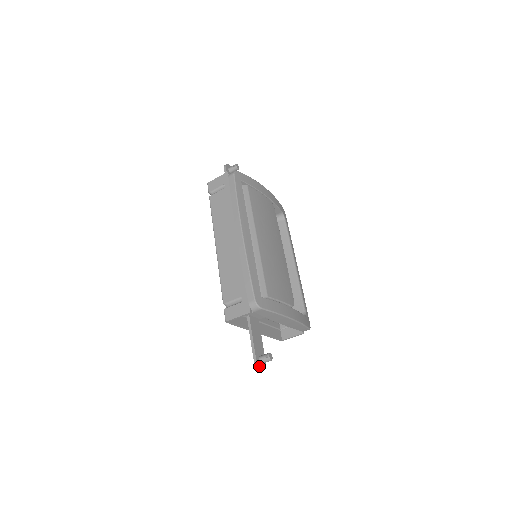
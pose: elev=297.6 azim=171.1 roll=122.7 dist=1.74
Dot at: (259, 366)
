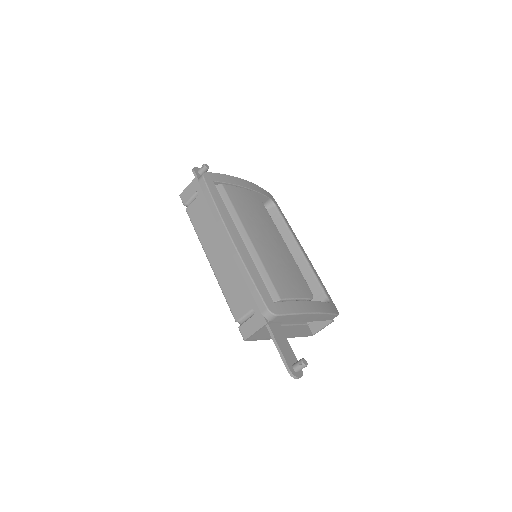
Dot at: (296, 376)
